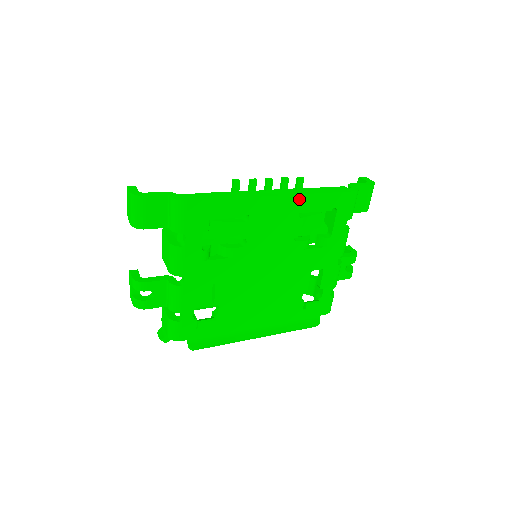
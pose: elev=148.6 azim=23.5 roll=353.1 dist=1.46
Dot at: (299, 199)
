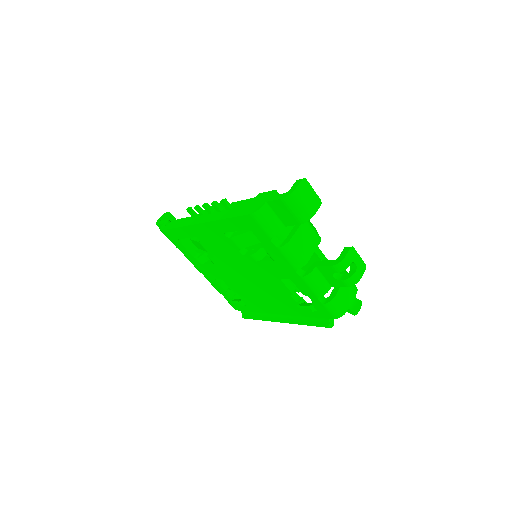
Dot at: (215, 224)
